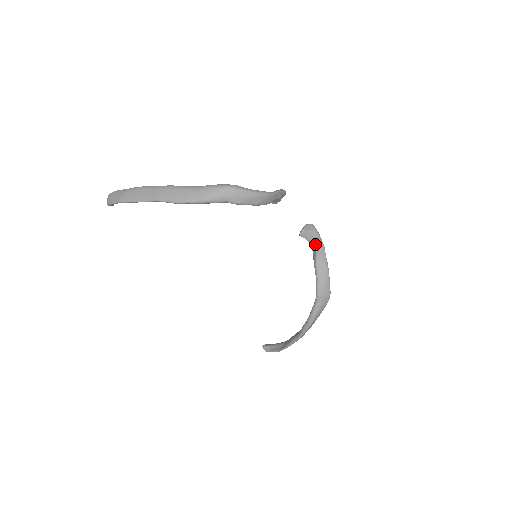
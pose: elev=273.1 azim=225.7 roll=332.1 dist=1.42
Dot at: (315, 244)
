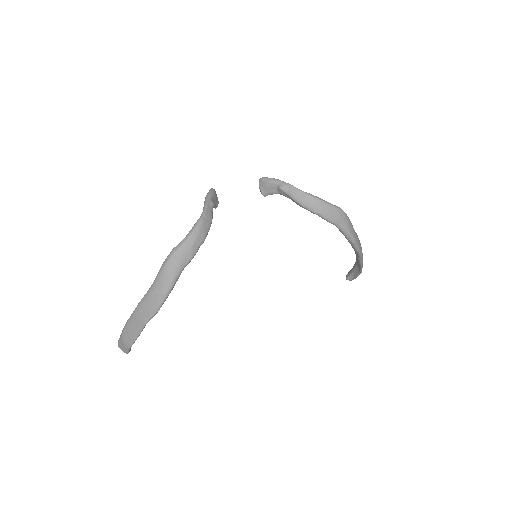
Dot at: (282, 192)
